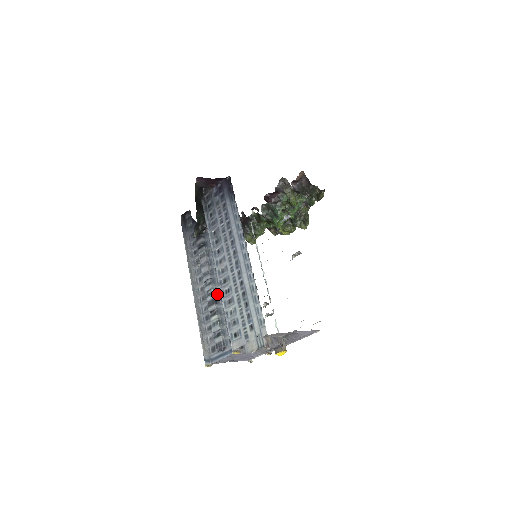
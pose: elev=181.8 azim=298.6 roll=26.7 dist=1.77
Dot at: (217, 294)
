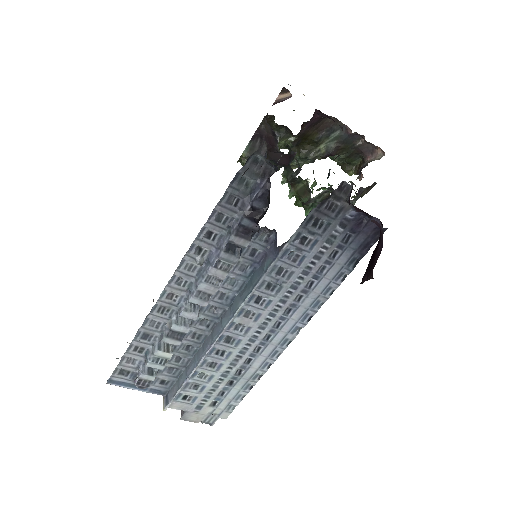
Dot at: (193, 326)
